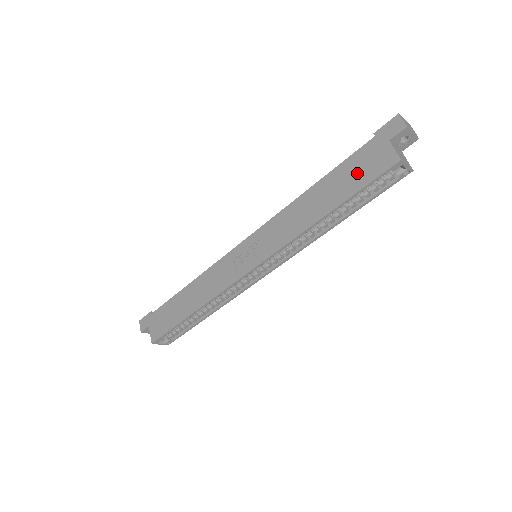
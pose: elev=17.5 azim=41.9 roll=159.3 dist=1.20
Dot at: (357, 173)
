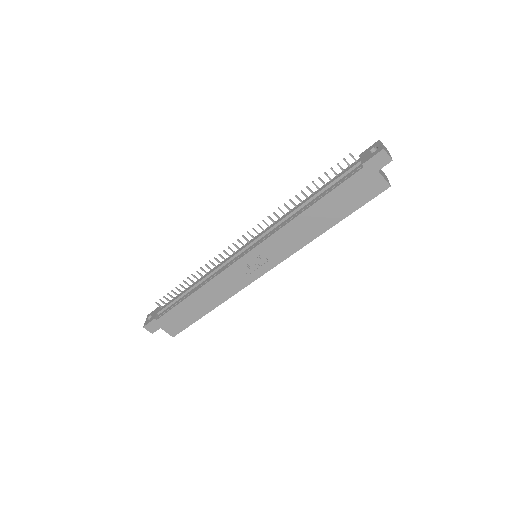
Dot at: (353, 197)
